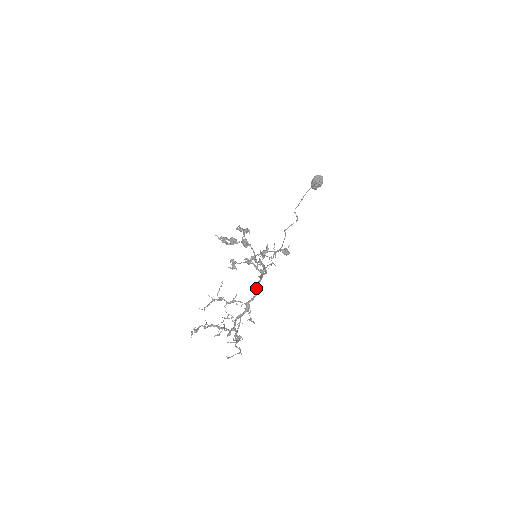
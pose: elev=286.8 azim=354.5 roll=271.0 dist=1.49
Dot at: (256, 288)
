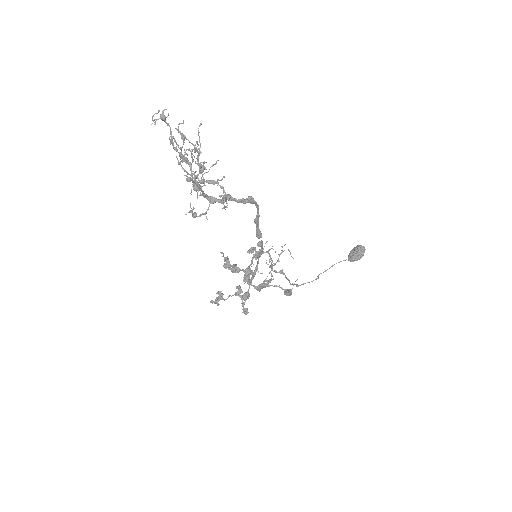
Dot at: (248, 196)
